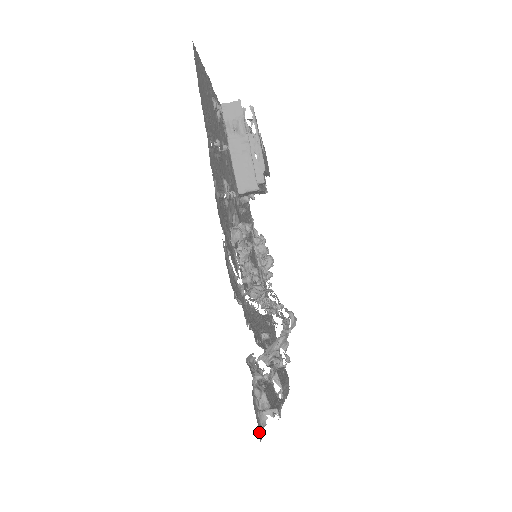
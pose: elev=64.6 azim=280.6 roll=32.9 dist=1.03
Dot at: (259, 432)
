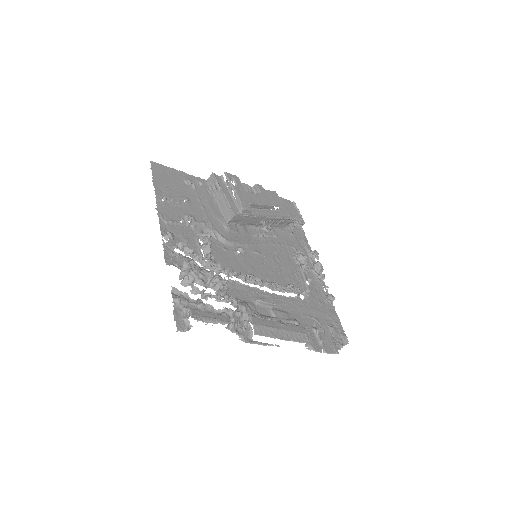
Dot at: (177, 325)
